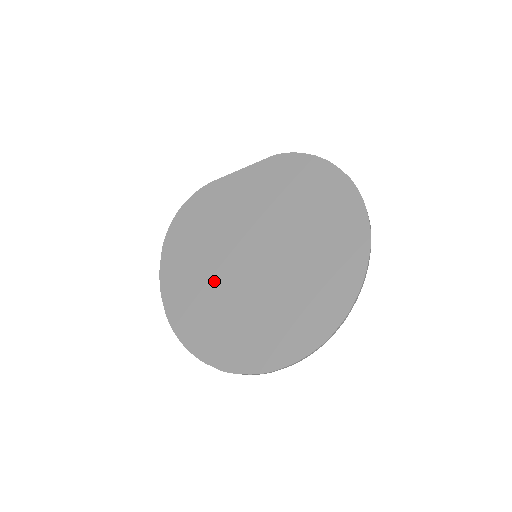
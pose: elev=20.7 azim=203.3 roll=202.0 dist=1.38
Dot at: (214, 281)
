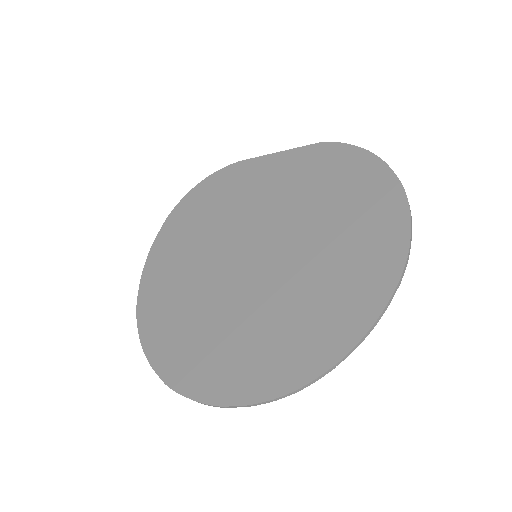
Dot at: (200, 273)
